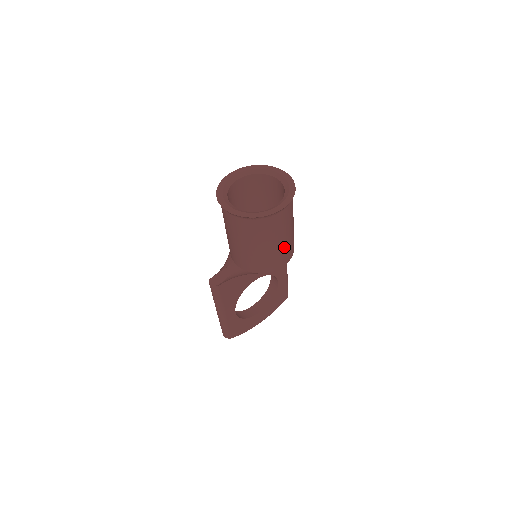
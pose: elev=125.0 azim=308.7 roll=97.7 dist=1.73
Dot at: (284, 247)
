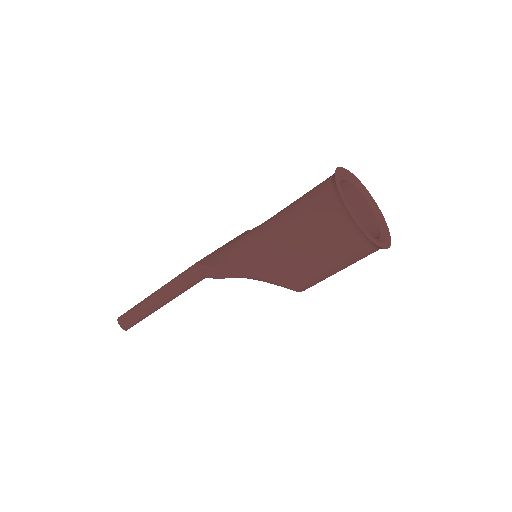
Dot at: occluded
